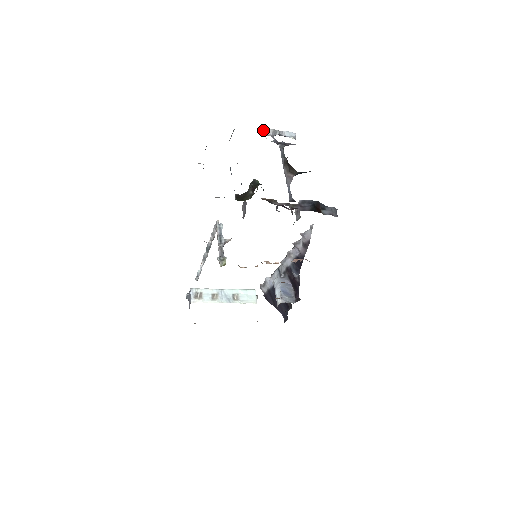
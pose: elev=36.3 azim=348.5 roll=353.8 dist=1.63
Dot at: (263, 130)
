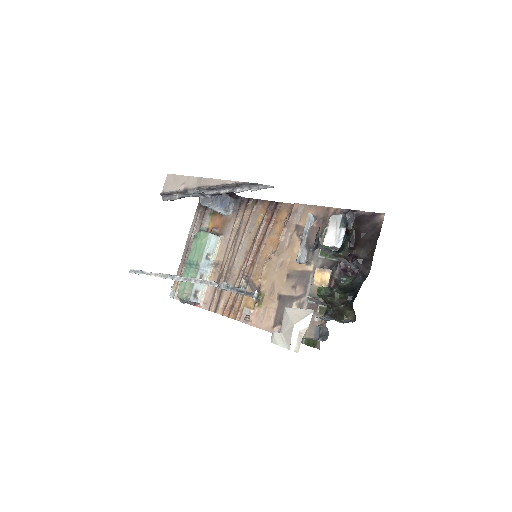
Dot at: (302, 261)
